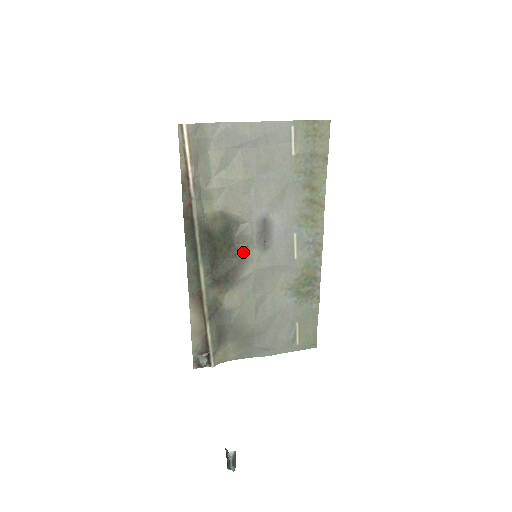
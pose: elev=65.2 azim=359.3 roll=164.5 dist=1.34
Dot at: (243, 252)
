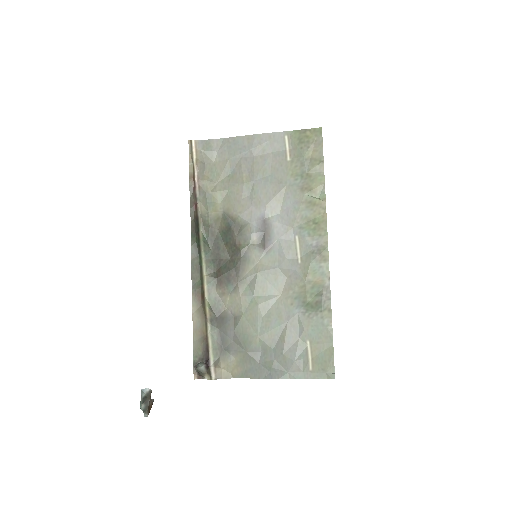
Dot at: (244, 252)
